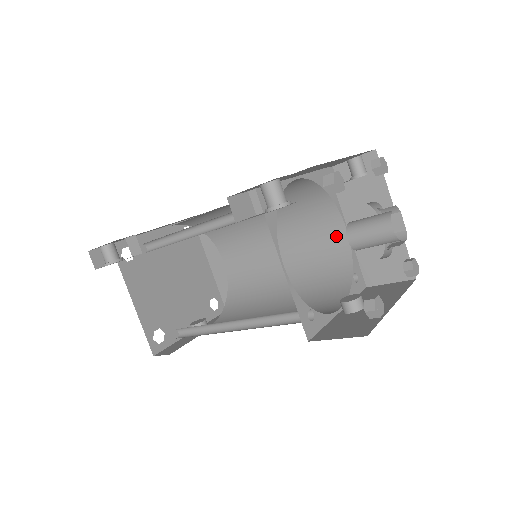
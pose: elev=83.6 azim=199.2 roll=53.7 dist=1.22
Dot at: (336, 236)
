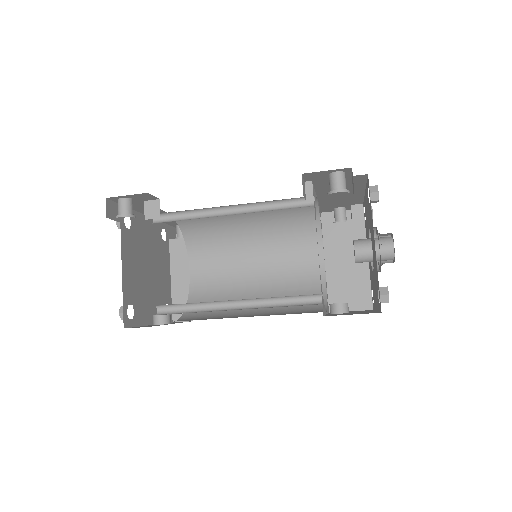
Dot at: (314, 264)
